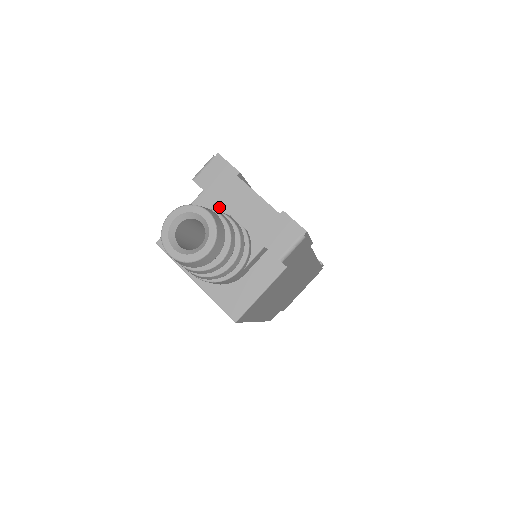
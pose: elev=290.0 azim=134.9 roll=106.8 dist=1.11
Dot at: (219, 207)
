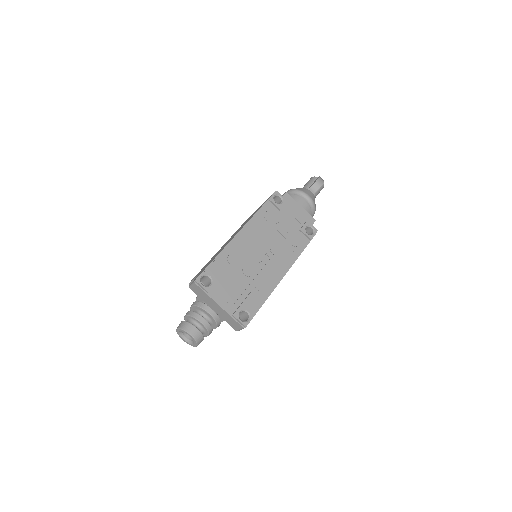
Dot at: occluded
